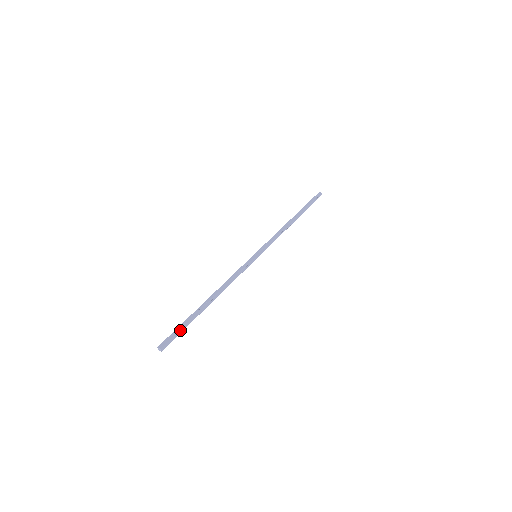
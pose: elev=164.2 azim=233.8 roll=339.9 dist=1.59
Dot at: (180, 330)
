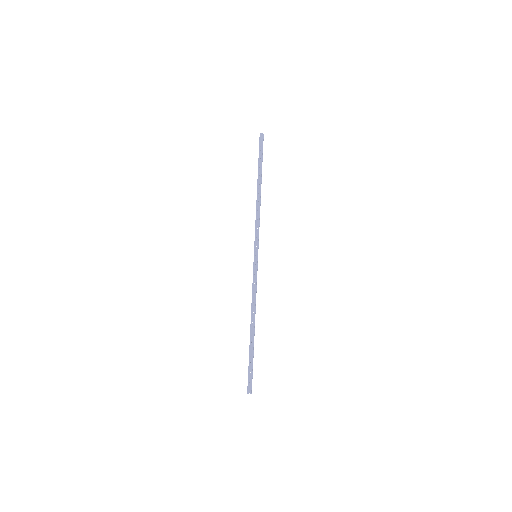
Dot at: (252, 370)
